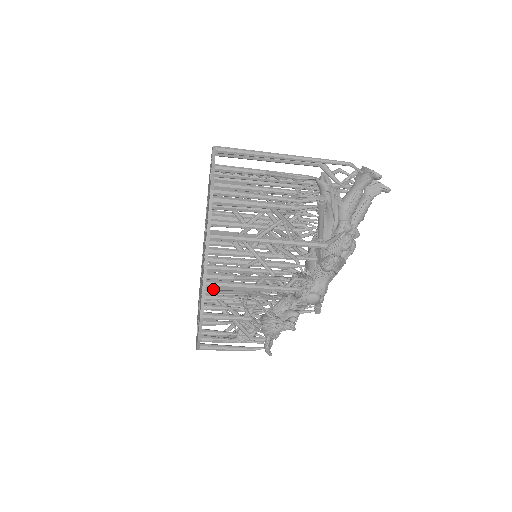
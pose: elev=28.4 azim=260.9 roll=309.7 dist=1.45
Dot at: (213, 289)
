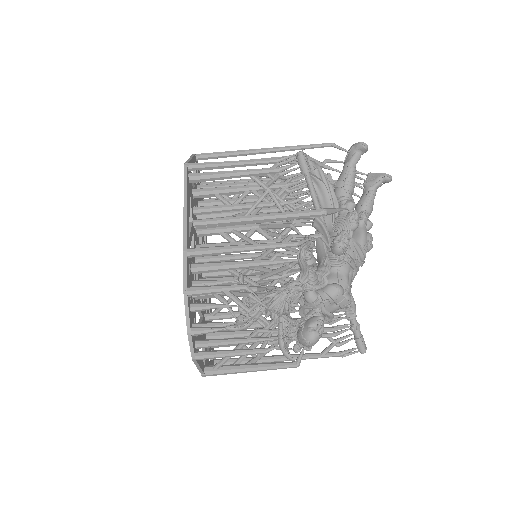
Dot at: (201, 270)
